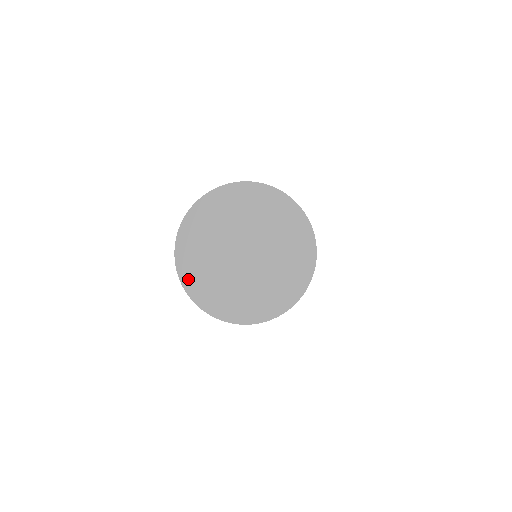
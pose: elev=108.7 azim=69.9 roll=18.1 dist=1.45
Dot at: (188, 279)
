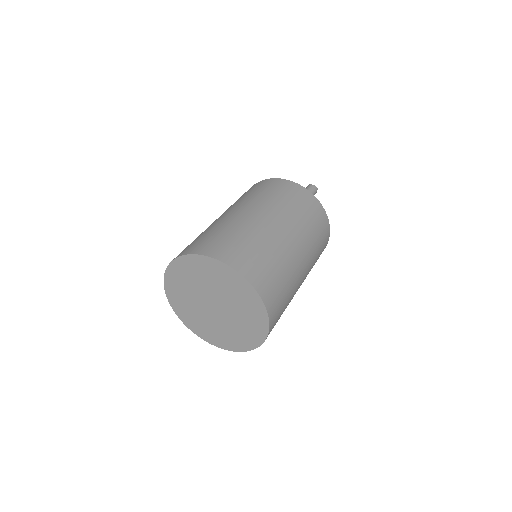
Dot at: (171, 276)
